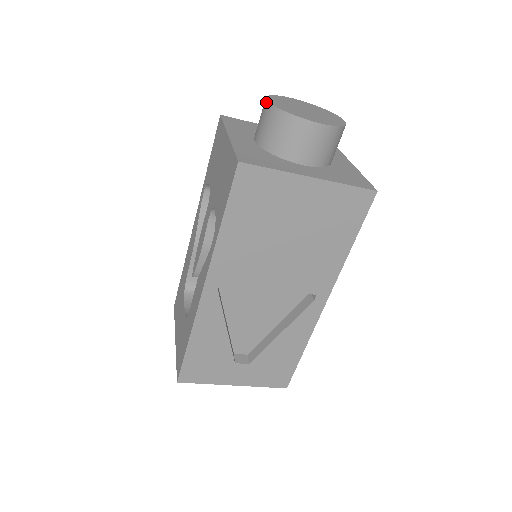
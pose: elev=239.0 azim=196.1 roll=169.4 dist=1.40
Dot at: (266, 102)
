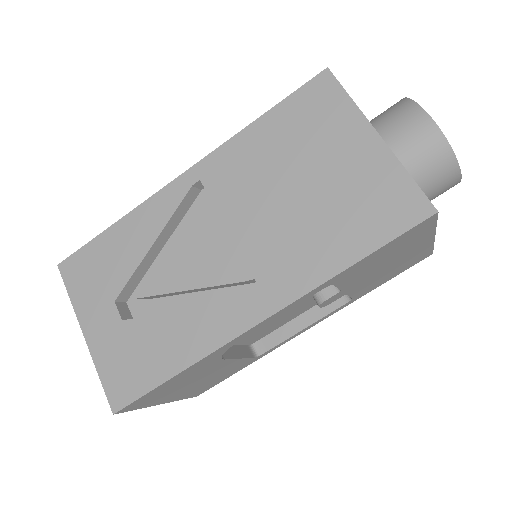
Dot at: occluded
